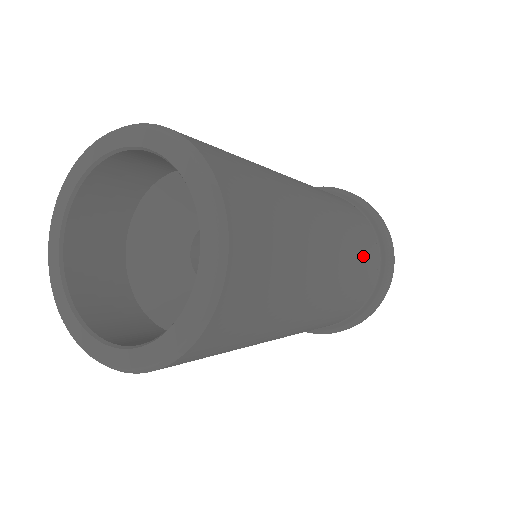
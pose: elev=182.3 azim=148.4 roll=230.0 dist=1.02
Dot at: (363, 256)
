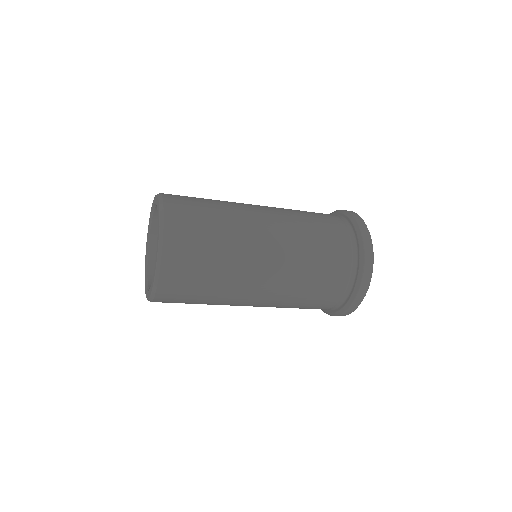
Dot at: (321, 262)
